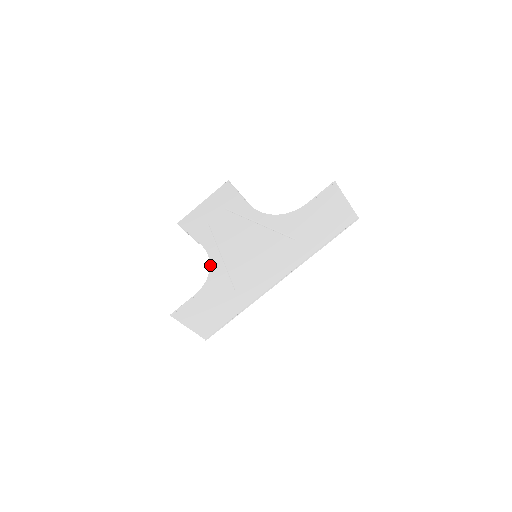
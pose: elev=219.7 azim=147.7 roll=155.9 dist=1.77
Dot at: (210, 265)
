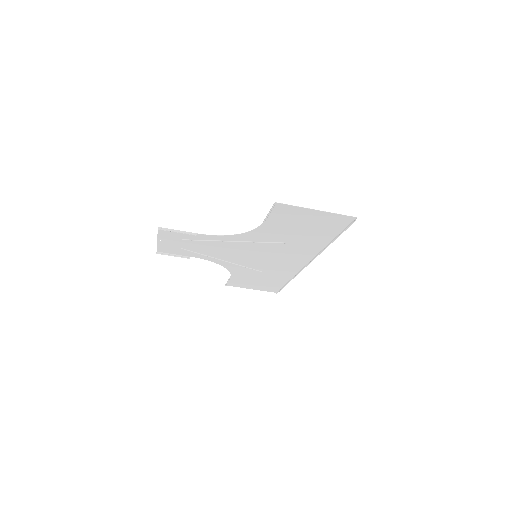
Dot at: (219, 264)
